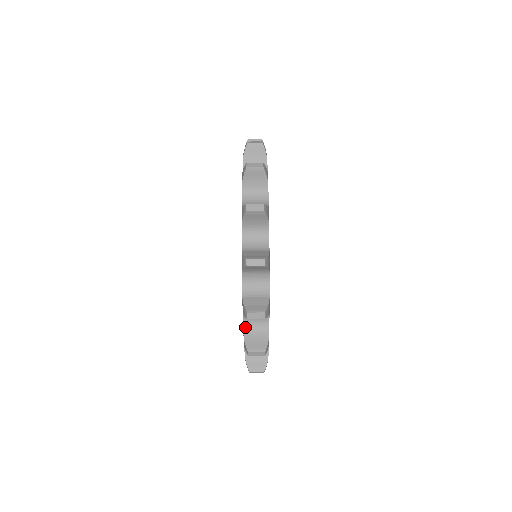
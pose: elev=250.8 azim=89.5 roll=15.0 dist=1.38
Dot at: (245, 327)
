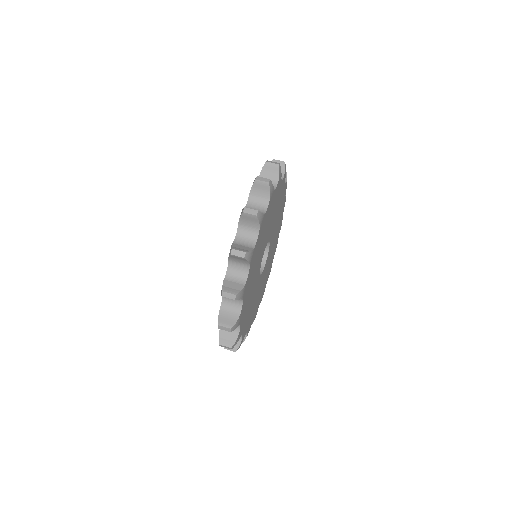
Dot at: (222, 305)
